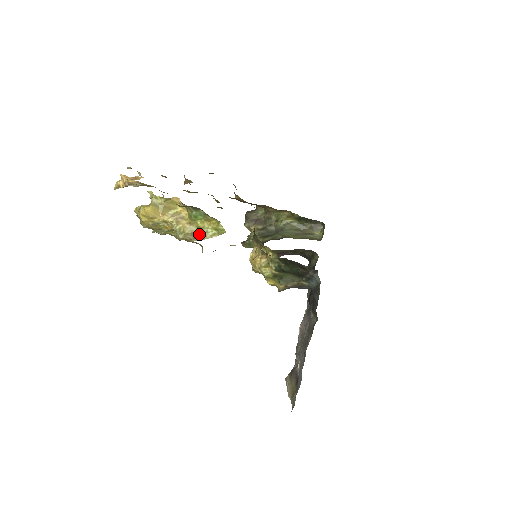
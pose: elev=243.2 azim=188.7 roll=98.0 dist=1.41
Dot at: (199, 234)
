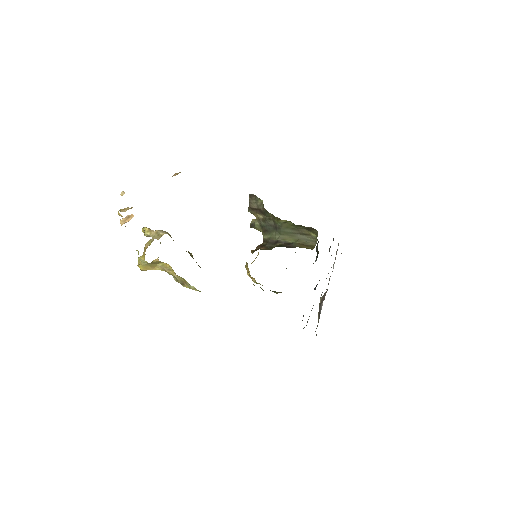
Dot at: (186, 283)
